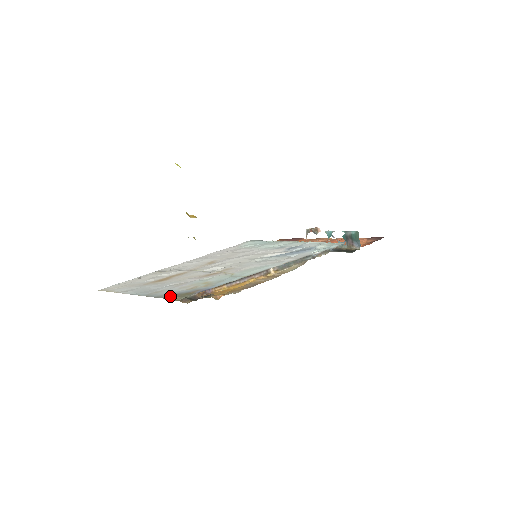
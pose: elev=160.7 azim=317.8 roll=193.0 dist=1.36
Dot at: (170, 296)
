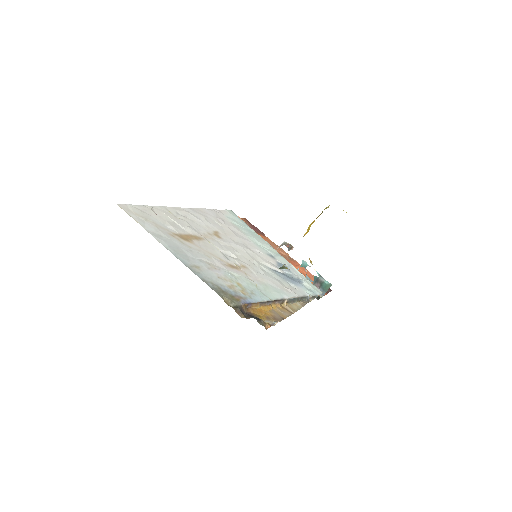
Dot at: (219, 291)
